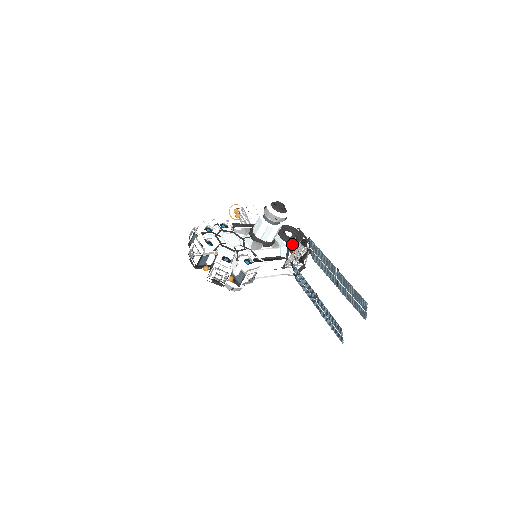
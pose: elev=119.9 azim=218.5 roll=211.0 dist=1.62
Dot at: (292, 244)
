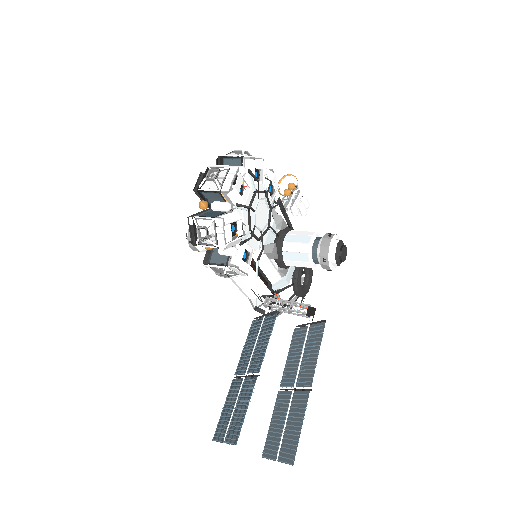
Dot at: (294, 288)
